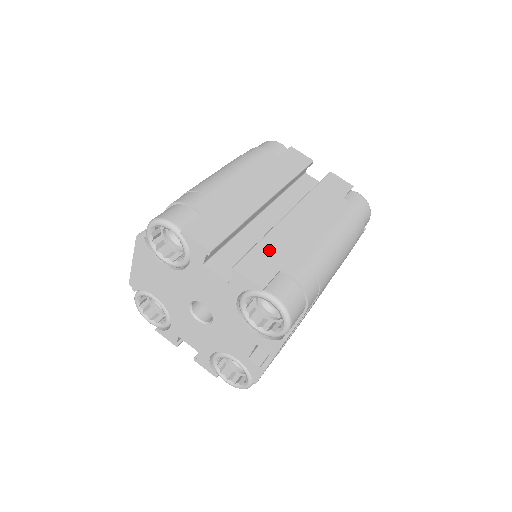
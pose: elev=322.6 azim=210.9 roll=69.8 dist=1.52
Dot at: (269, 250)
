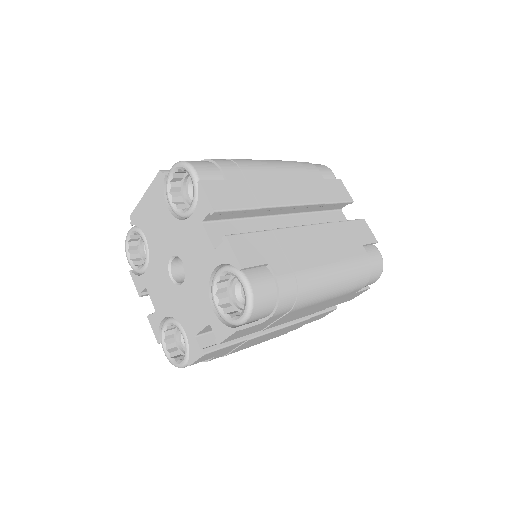
Dot at: (268, 242)
